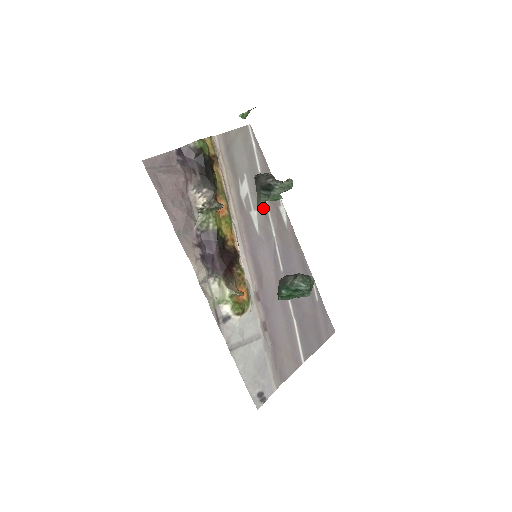
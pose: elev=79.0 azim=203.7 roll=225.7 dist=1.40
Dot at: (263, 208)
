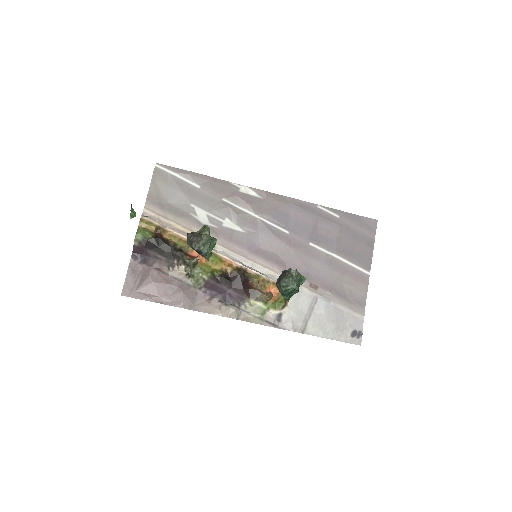
Dot at: (229, 210)
